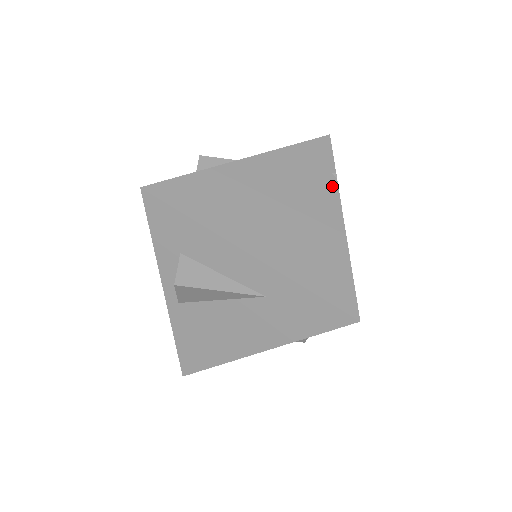
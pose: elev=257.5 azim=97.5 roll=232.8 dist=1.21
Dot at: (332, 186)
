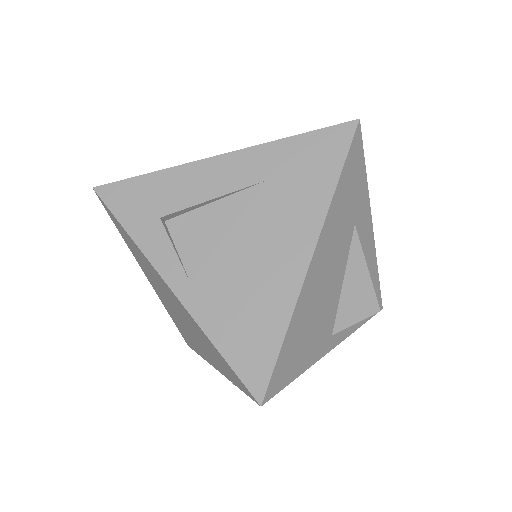
Dot at: occluded
